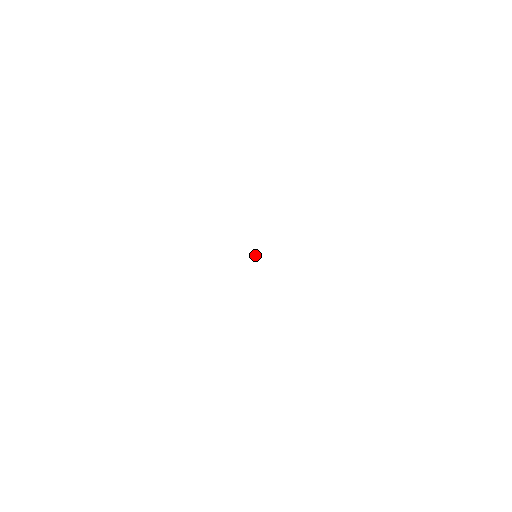
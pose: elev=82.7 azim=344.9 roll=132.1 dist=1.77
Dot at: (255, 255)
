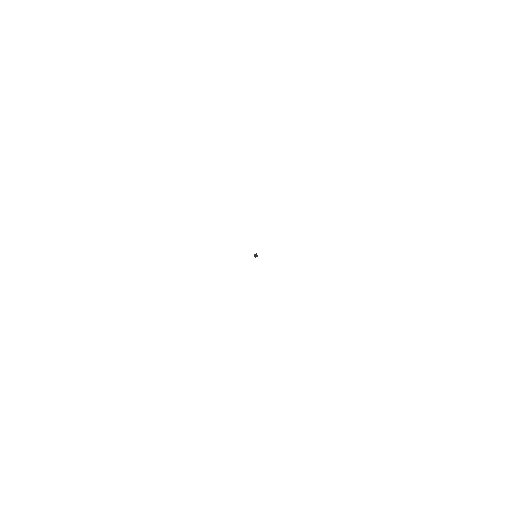
Dot at: (257, 256)
